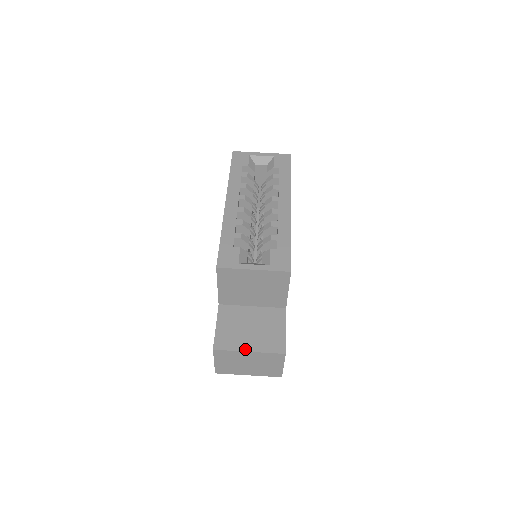
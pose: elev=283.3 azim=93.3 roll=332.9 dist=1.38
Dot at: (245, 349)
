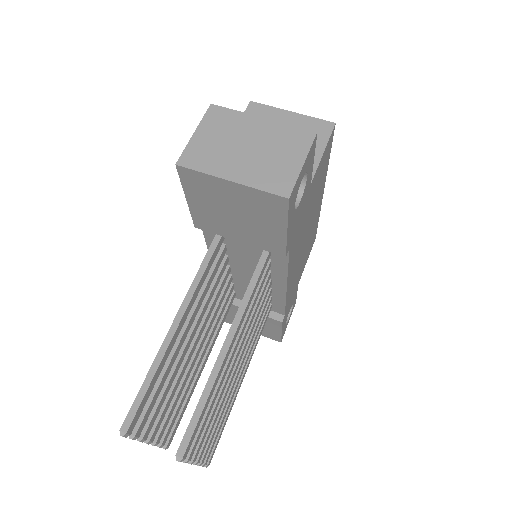
Dot at: (257, 118)
